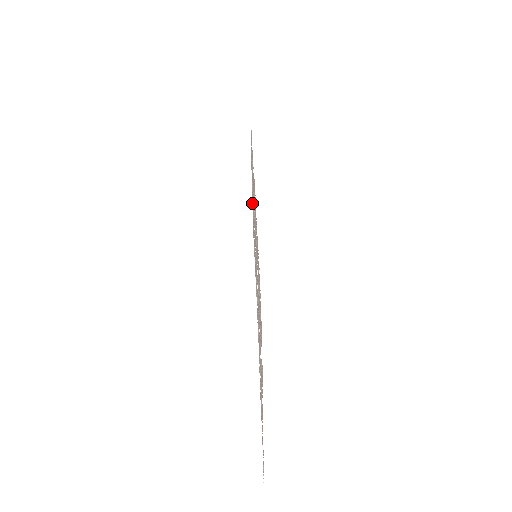
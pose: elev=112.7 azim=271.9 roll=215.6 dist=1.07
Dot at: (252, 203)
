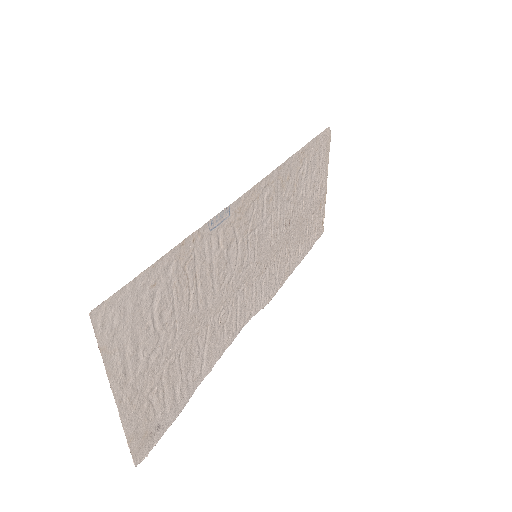
Dot at: (322, 205)
